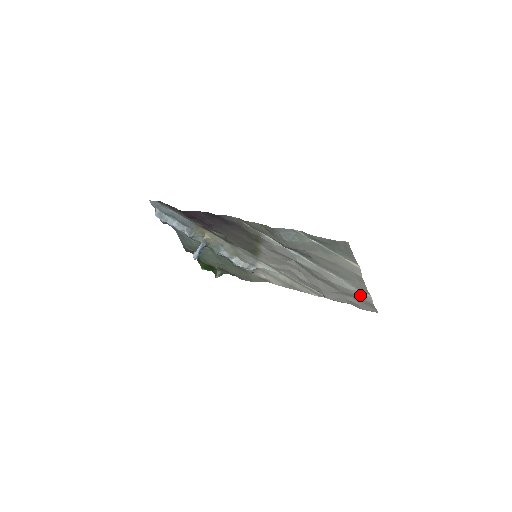
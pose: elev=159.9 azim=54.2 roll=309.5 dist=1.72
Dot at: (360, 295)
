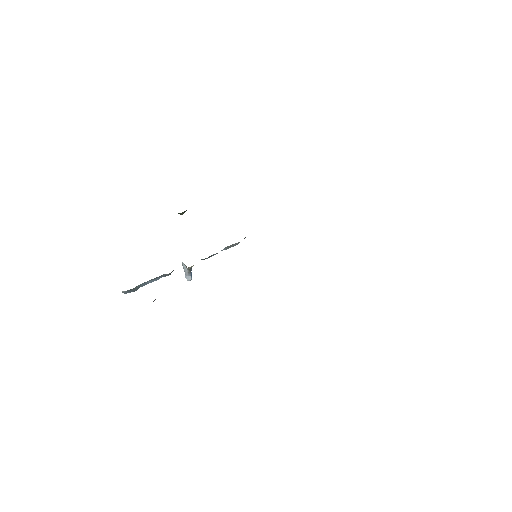
Dot at: occluded
